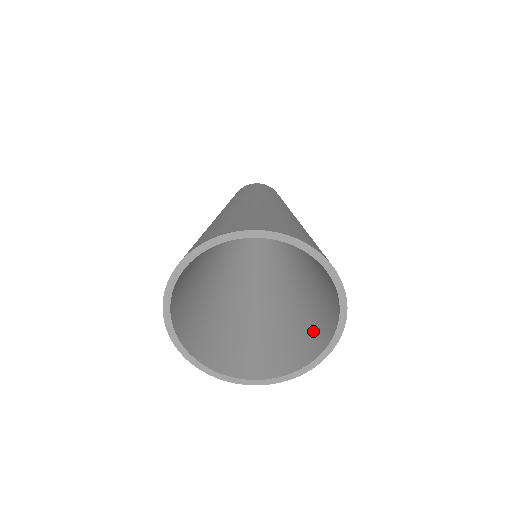
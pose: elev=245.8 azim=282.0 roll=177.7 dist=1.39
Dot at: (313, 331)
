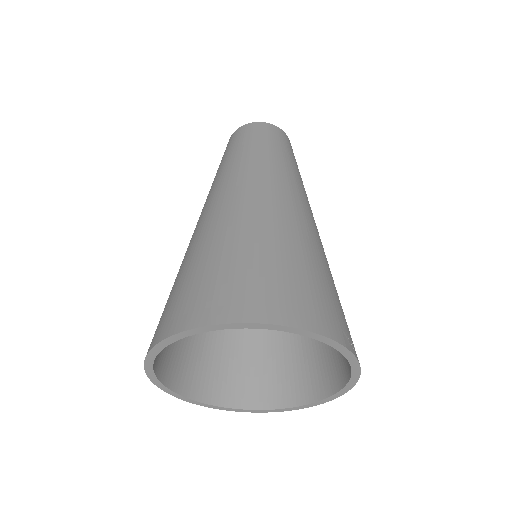
Dot at: (335, 350)
